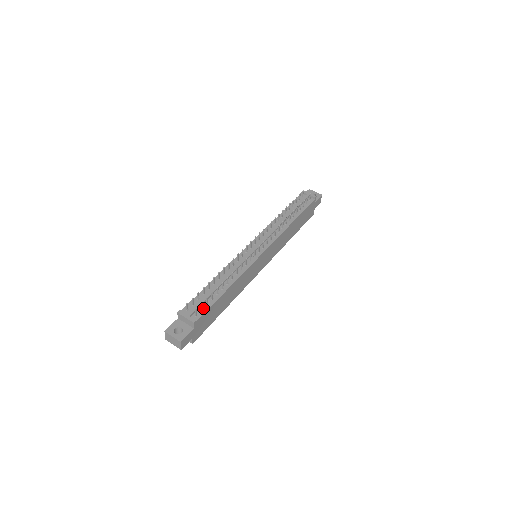
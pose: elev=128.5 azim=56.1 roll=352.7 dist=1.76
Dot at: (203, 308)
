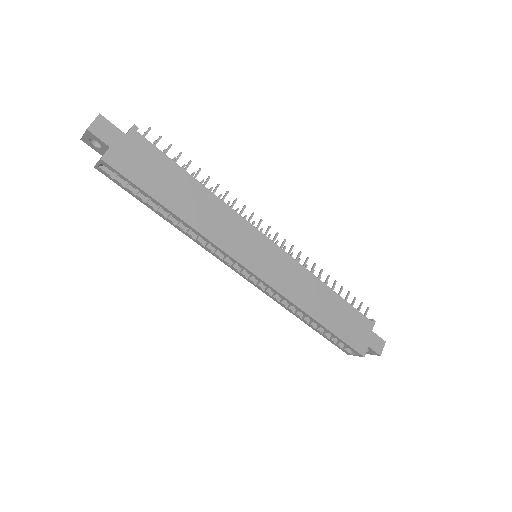
Dot at: (156, 150)
